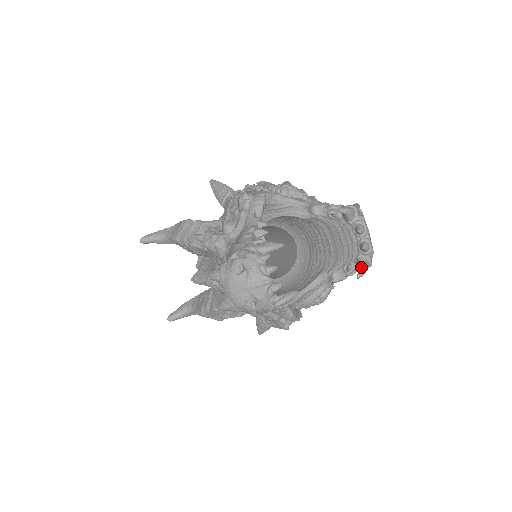
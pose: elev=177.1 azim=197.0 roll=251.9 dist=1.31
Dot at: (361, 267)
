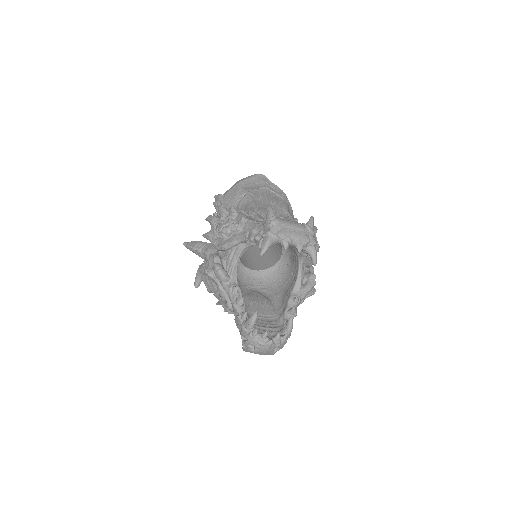
Dot at: (311, 258)
